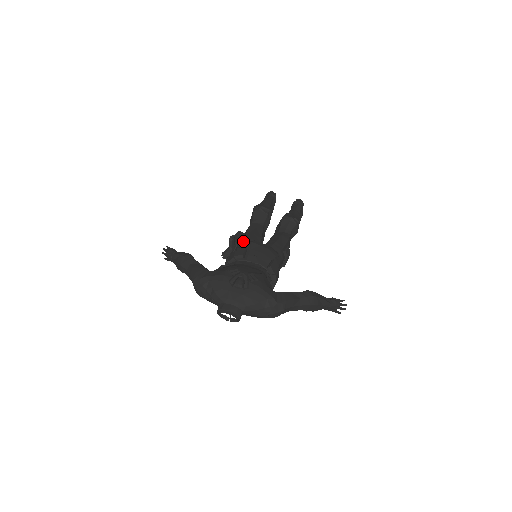
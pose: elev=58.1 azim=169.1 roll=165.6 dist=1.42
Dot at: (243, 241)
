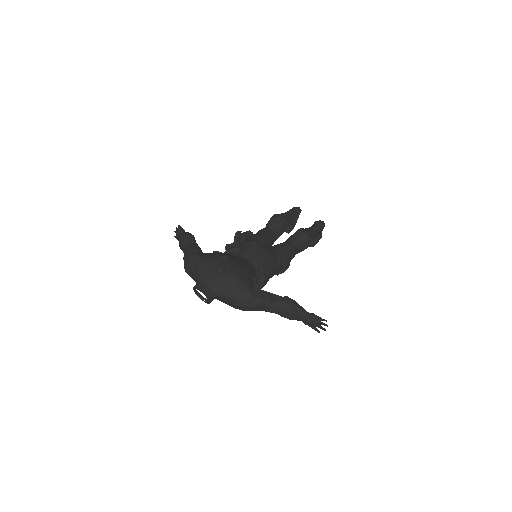
Dot at: (248, 239)
